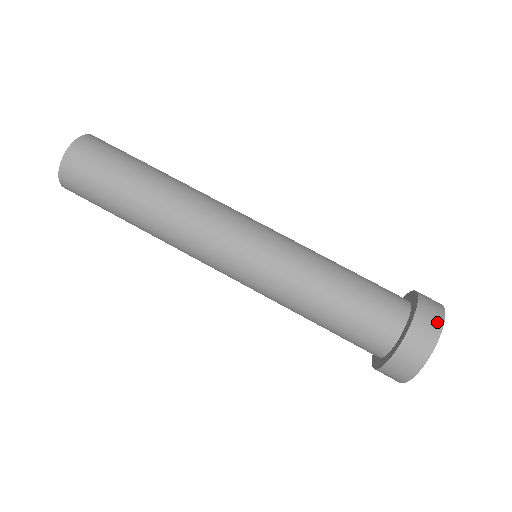
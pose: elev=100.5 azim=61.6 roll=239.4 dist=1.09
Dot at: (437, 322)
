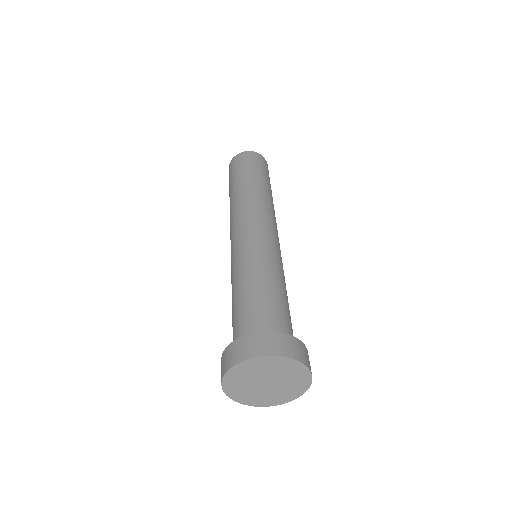
Dot at: (309, 365)
